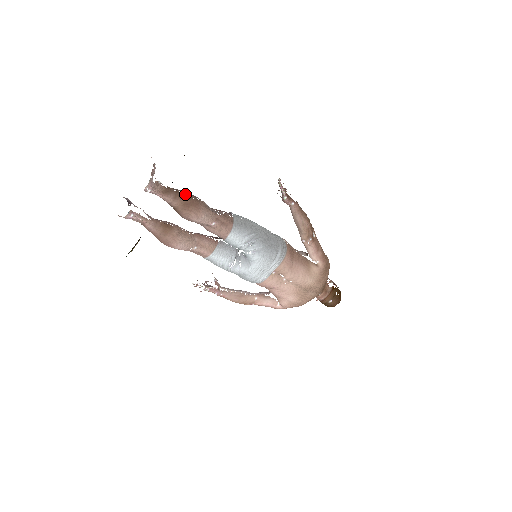
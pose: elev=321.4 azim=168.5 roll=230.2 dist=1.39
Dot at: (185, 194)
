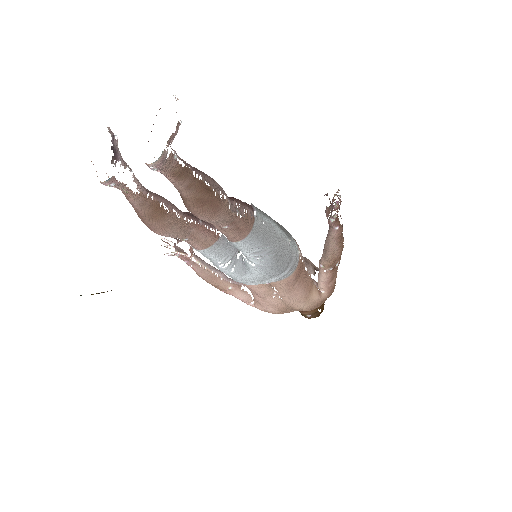
Dot at: occluded
